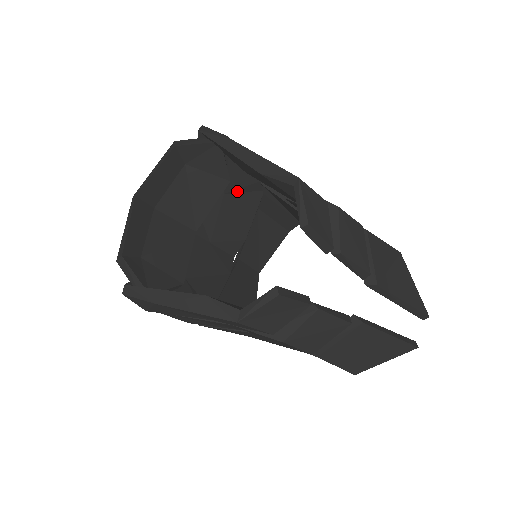
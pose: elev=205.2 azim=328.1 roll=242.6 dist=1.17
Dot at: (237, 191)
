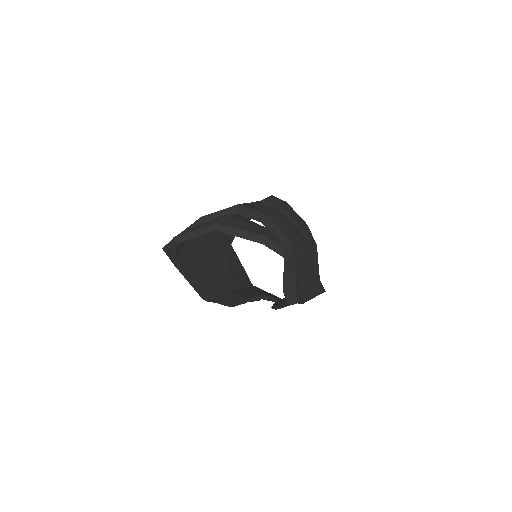
Dot at: occluded
